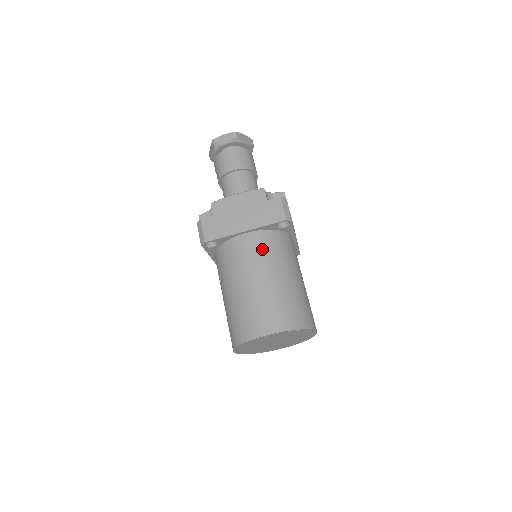
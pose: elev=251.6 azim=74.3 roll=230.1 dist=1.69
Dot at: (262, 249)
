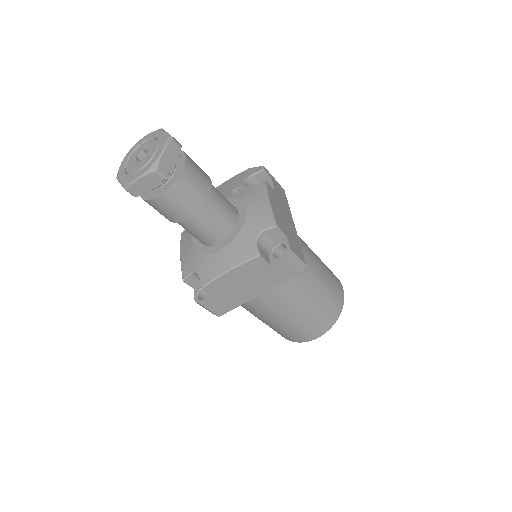
Dot at: (282, 295)
